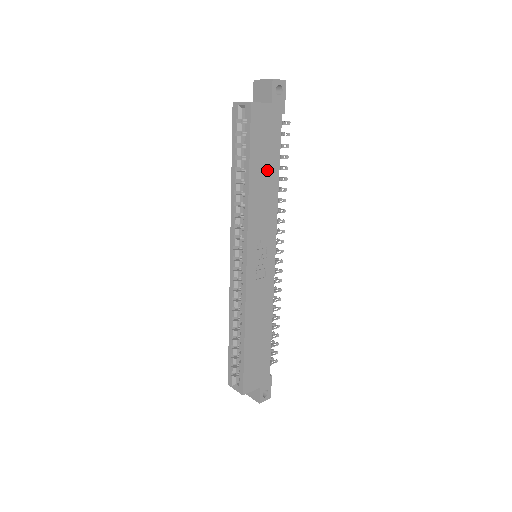
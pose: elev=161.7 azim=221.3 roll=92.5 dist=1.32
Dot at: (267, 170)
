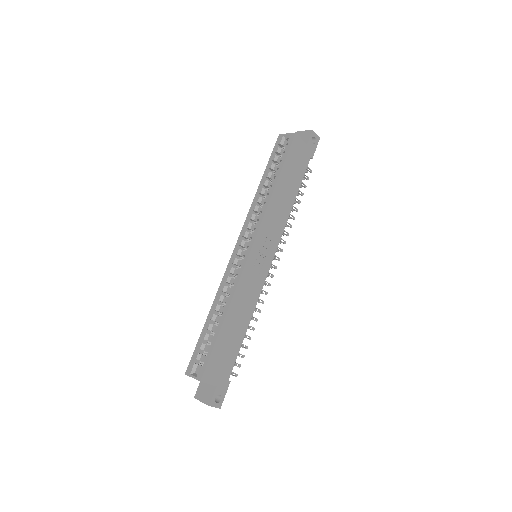
Dot at: (289, 188)
